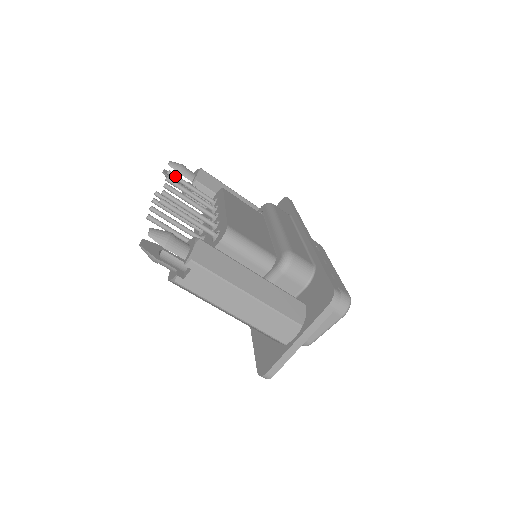
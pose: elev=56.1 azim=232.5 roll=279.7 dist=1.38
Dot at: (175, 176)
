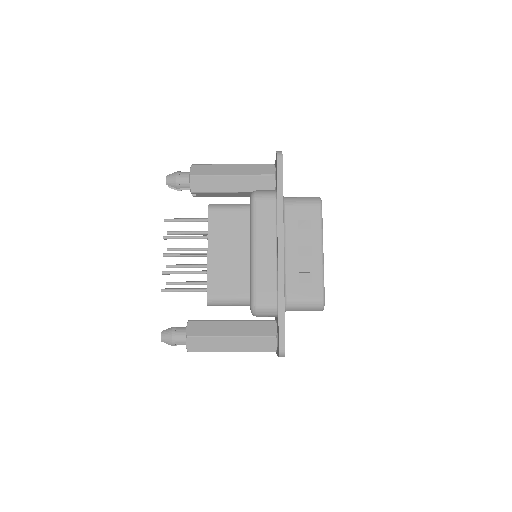
Dot at: occluded
